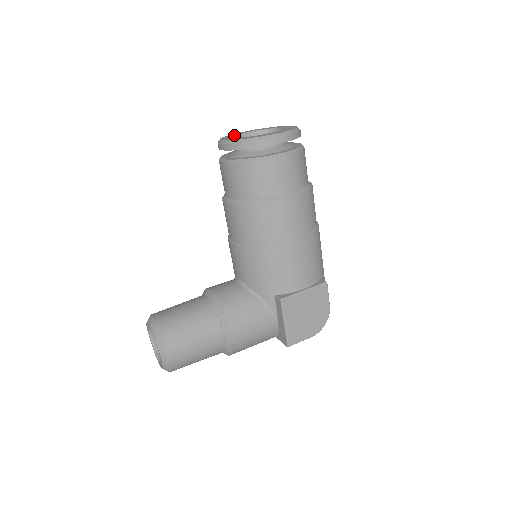
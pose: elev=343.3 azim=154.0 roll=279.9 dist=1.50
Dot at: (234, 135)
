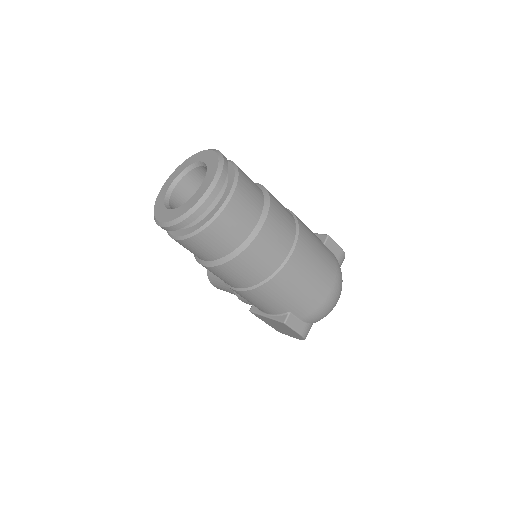
Dot at: (185, 167)
